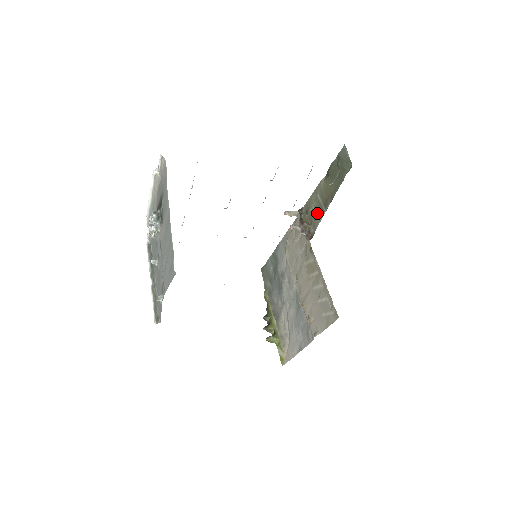
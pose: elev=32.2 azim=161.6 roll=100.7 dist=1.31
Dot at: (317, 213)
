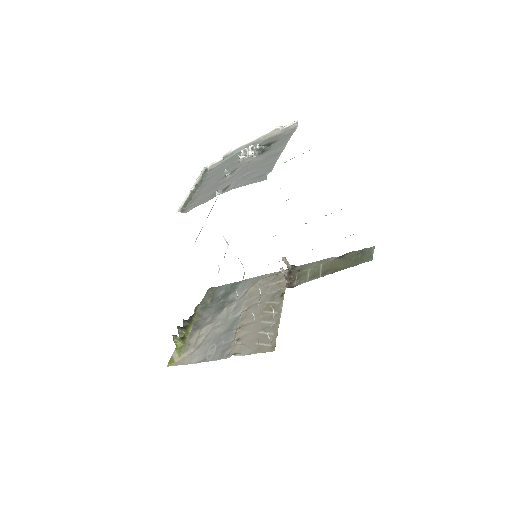
Dot at: (310, 275)
